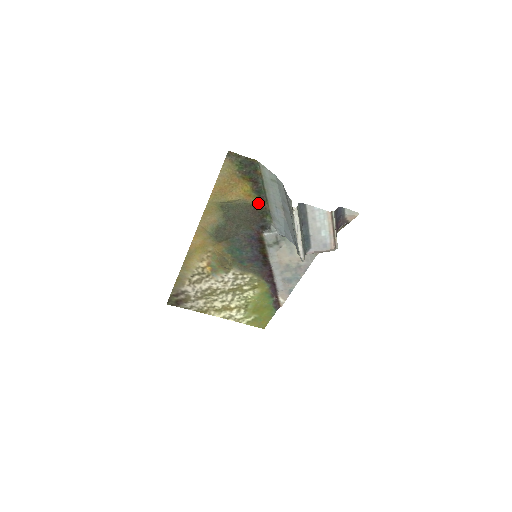
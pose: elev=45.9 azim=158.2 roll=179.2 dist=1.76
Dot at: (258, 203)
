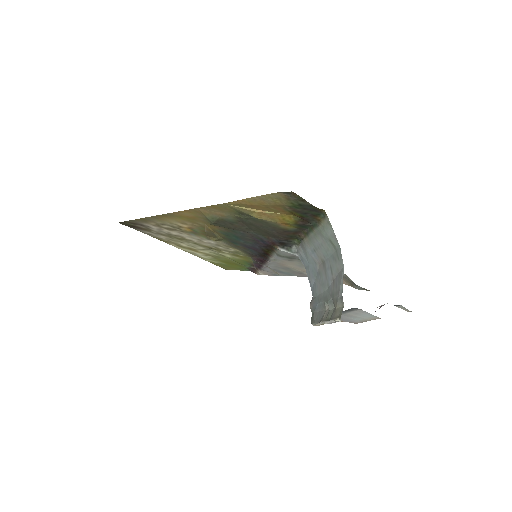
Dot at: (293, 230)
